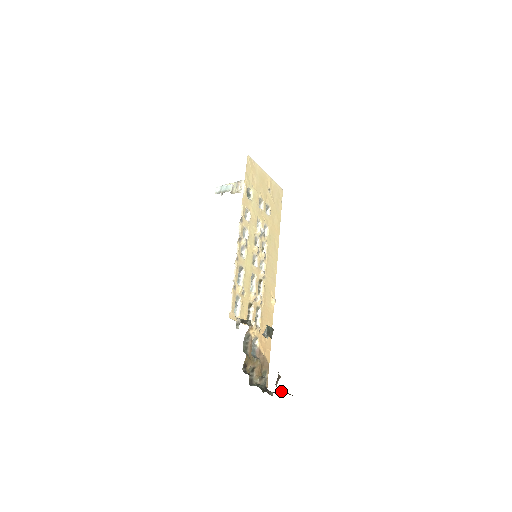
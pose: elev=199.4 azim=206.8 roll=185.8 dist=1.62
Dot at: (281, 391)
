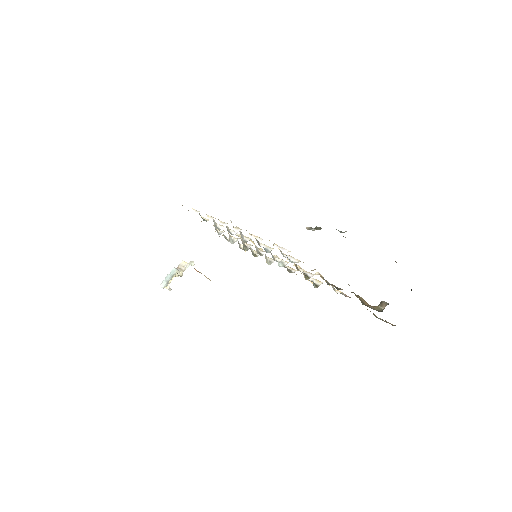
Dot at: occluded
